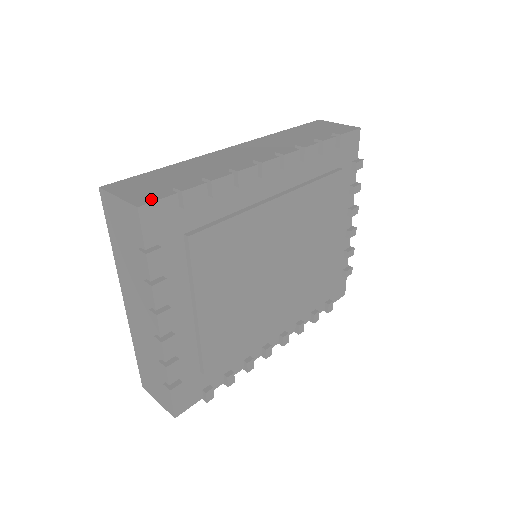
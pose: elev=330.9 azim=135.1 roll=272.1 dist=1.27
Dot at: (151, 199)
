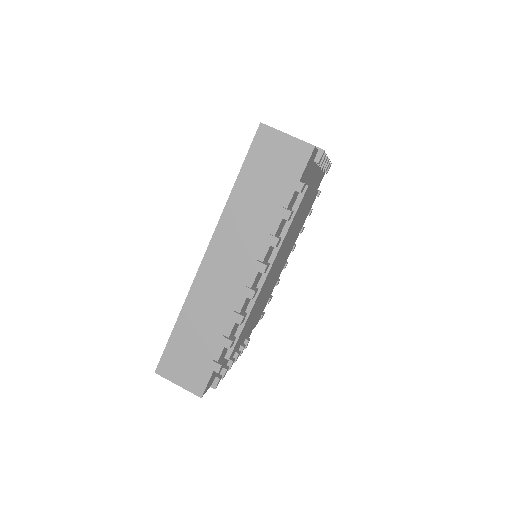
Dot at: (202, 385)
